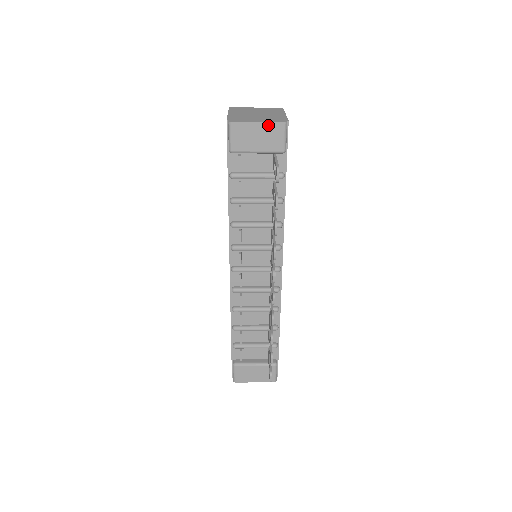
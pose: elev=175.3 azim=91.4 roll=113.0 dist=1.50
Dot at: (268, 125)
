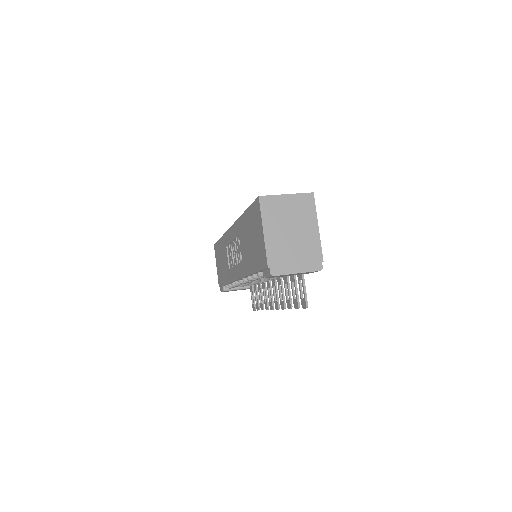
Dot at: occluded
